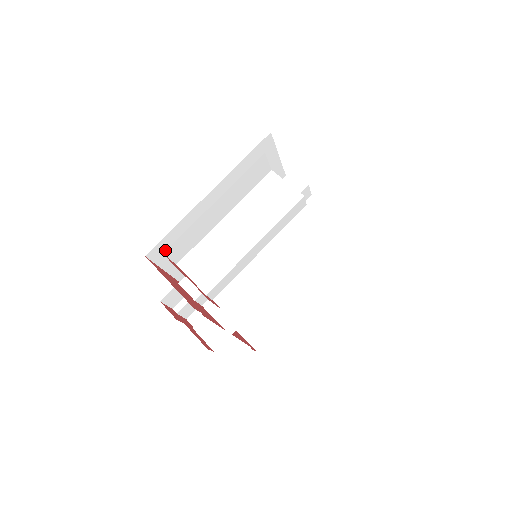
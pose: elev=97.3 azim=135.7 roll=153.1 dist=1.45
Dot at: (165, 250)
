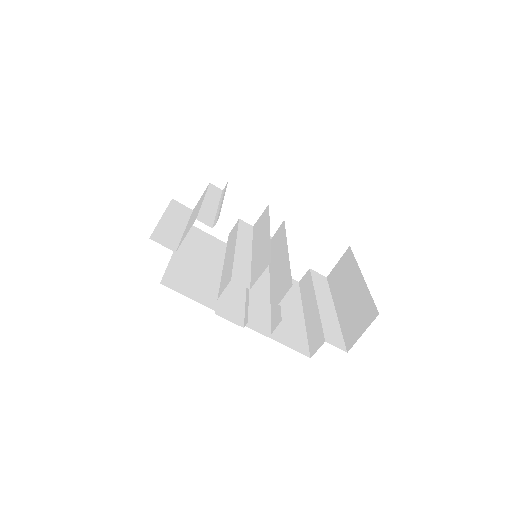
Dot at: (178, 284)
